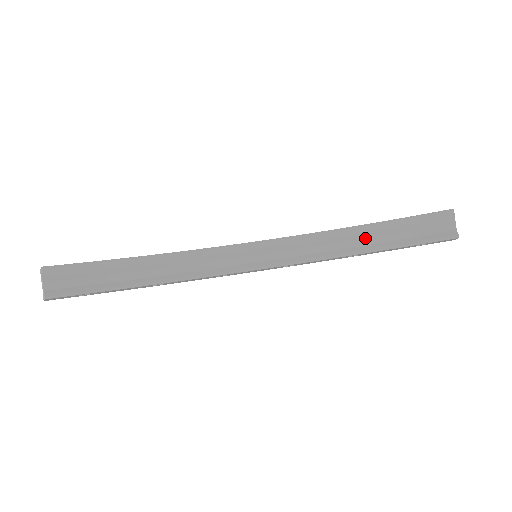
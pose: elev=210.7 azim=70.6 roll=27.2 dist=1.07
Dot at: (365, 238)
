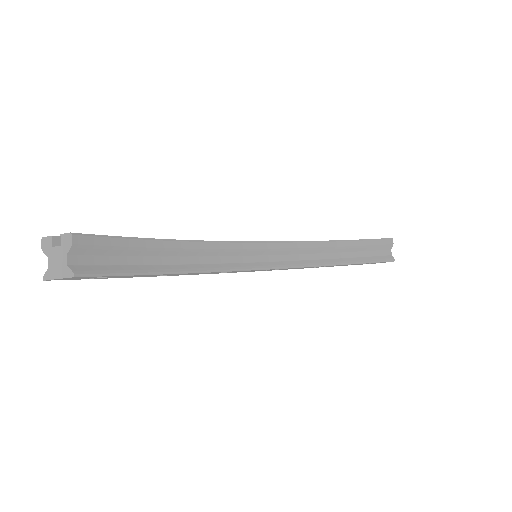
Dot at: (332, 252)
